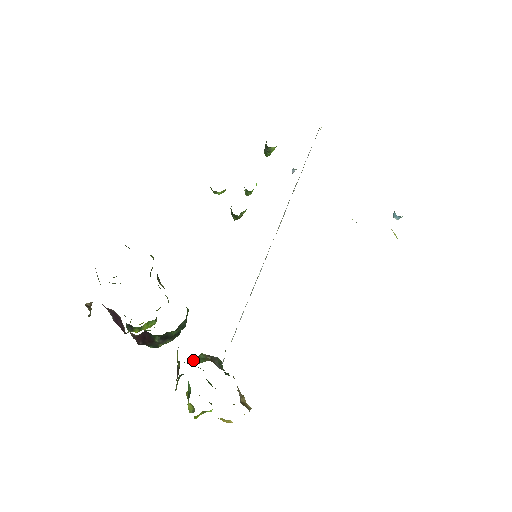
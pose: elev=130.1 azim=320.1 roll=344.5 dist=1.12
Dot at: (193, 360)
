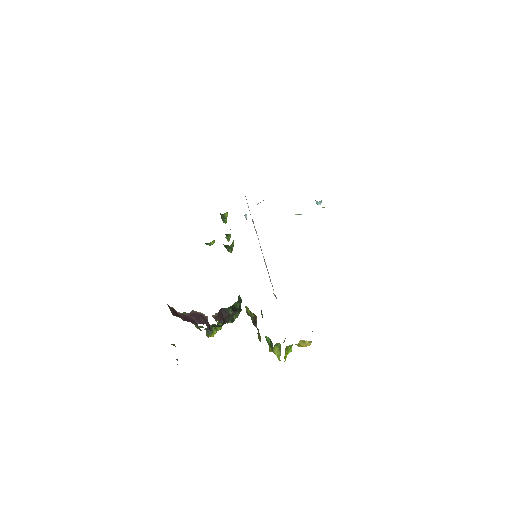
Dot at: occluded
